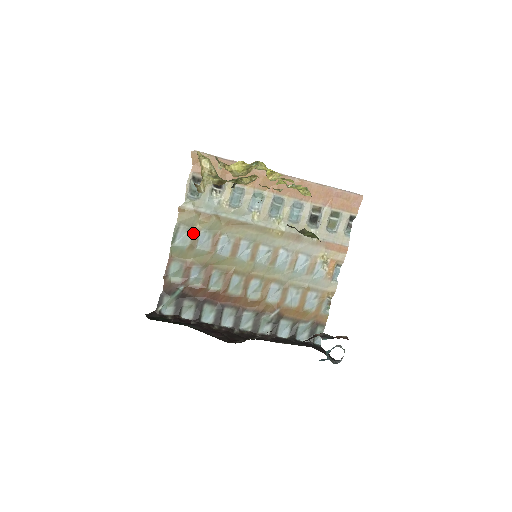
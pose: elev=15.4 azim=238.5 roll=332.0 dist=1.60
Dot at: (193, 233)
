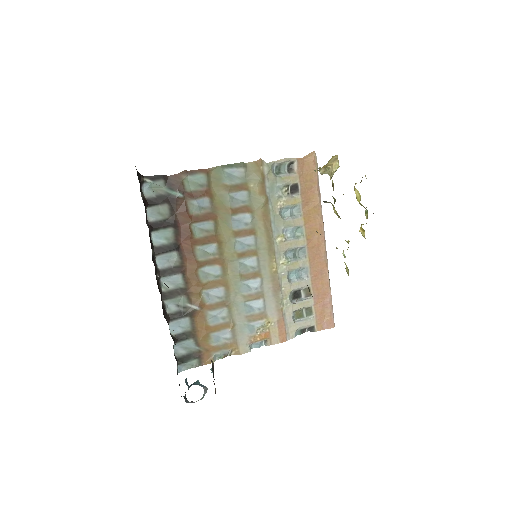
Dot at: (242, 184)
